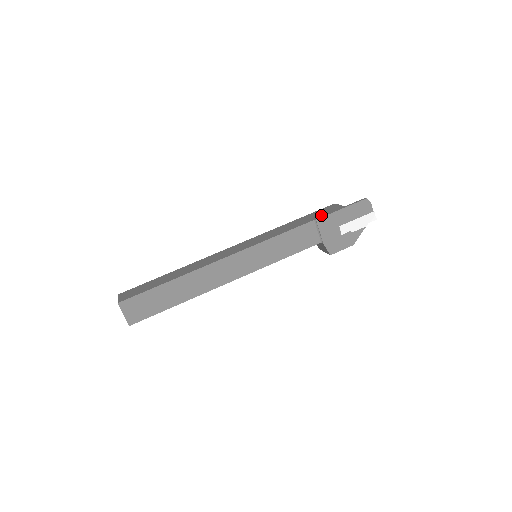
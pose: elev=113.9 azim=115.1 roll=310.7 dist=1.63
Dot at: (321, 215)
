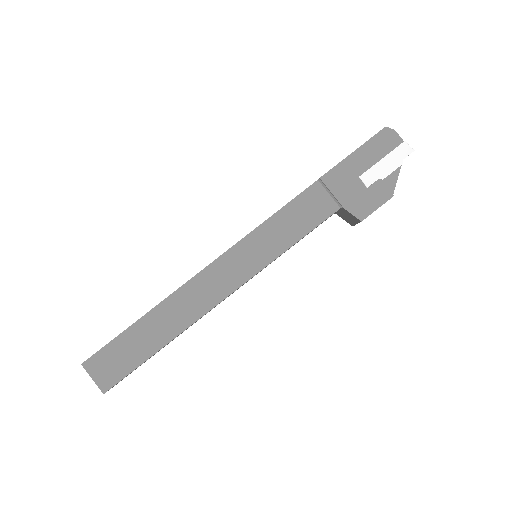
Dot at: occluded
